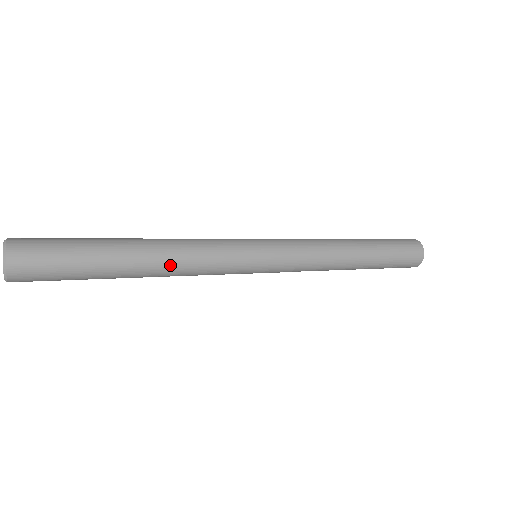
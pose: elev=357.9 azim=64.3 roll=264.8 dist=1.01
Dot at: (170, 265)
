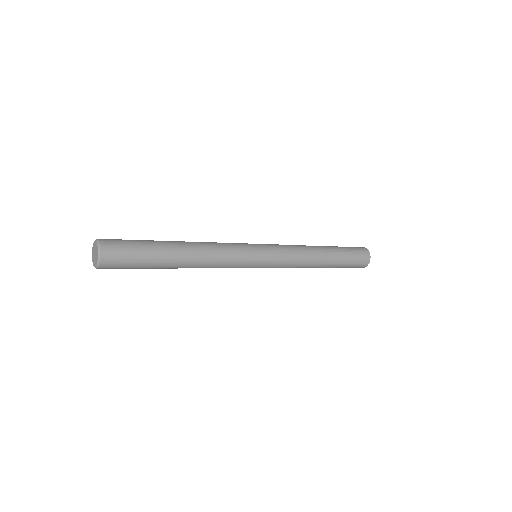
Dot at: (201, 264)
